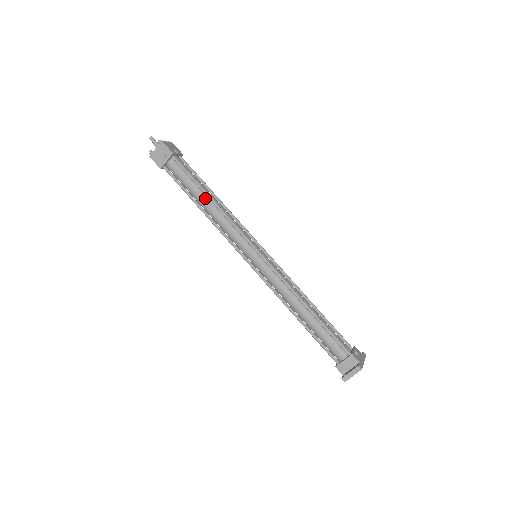
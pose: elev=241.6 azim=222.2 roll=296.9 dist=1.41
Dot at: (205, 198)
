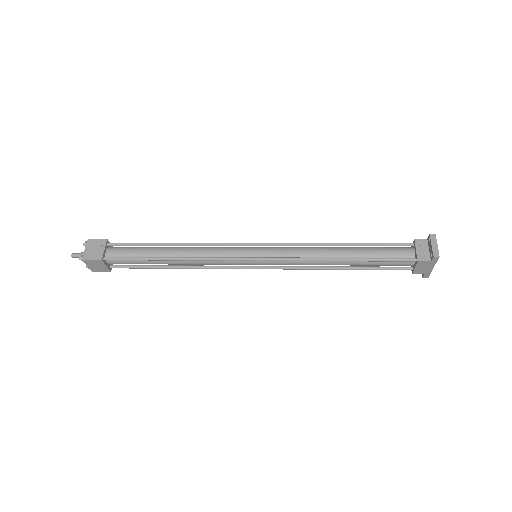
Dot at: (167, 248)
